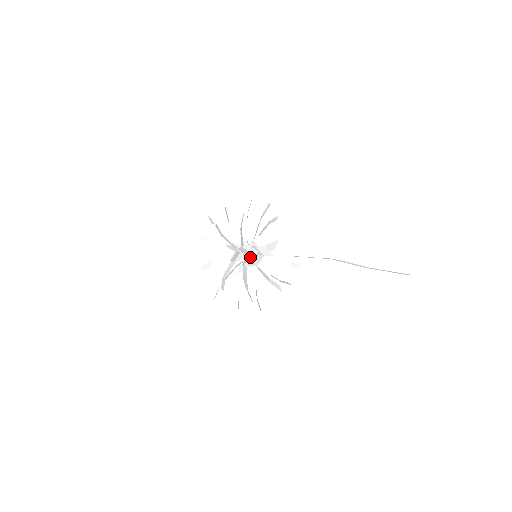
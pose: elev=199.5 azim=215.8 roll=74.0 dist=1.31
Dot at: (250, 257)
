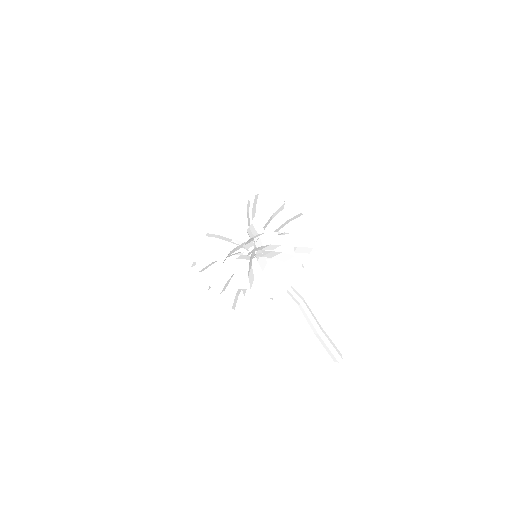
Dot at: (269, 246)
